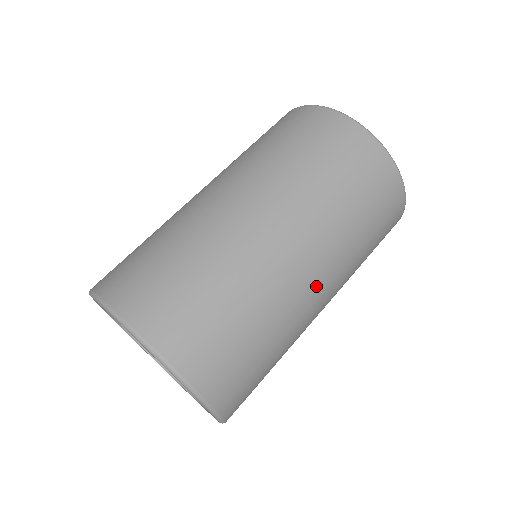
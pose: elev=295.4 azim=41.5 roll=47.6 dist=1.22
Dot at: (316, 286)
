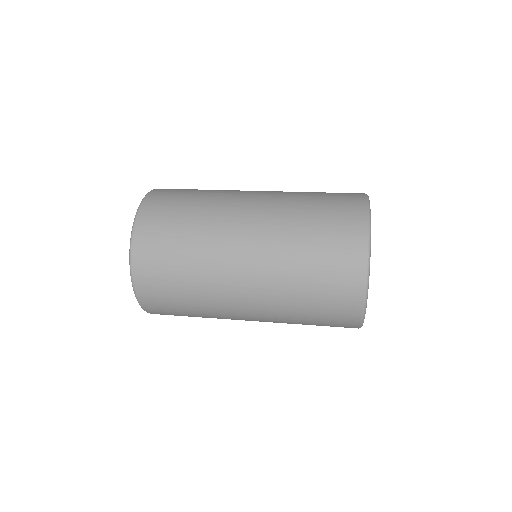
Dot at: (250, 199)
